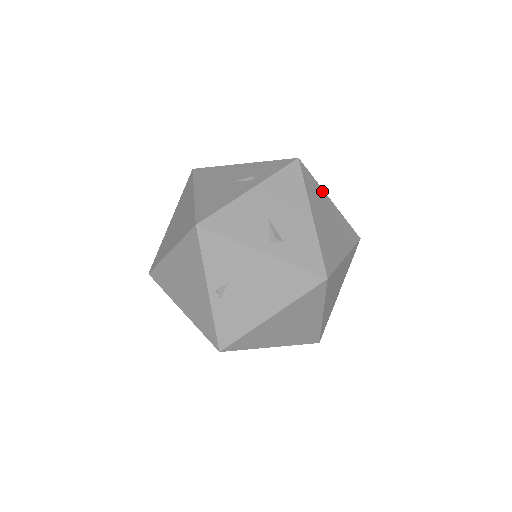
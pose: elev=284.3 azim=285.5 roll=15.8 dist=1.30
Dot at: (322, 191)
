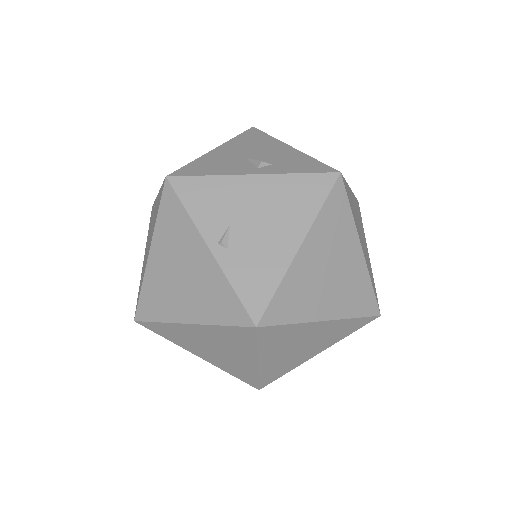
Dot at: occluded
